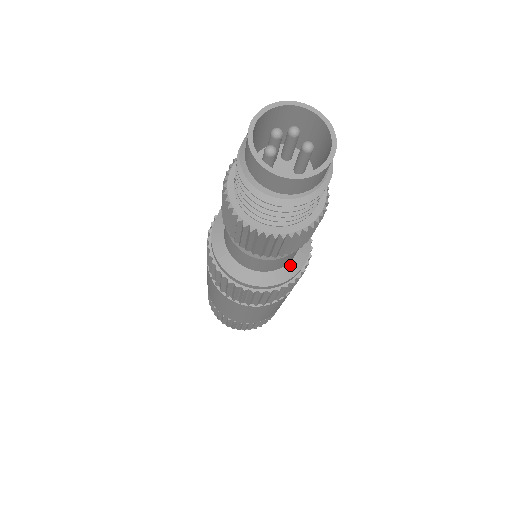
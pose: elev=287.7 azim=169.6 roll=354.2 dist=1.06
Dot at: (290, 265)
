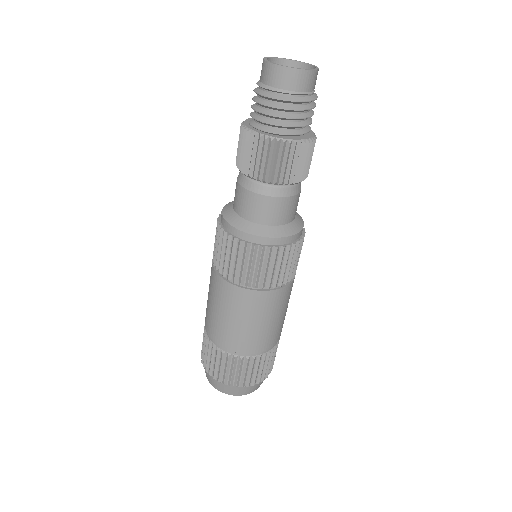
Dot at: (283, 227)
